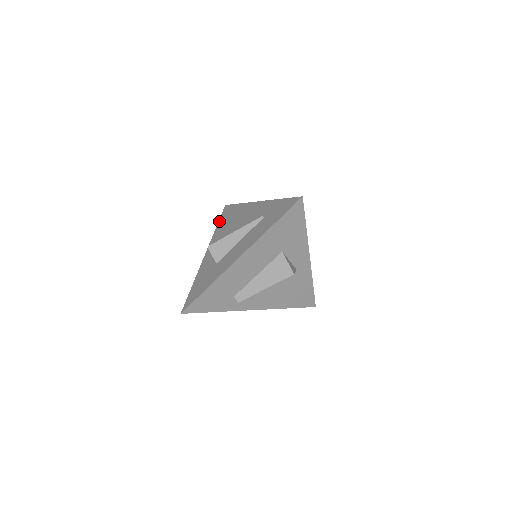
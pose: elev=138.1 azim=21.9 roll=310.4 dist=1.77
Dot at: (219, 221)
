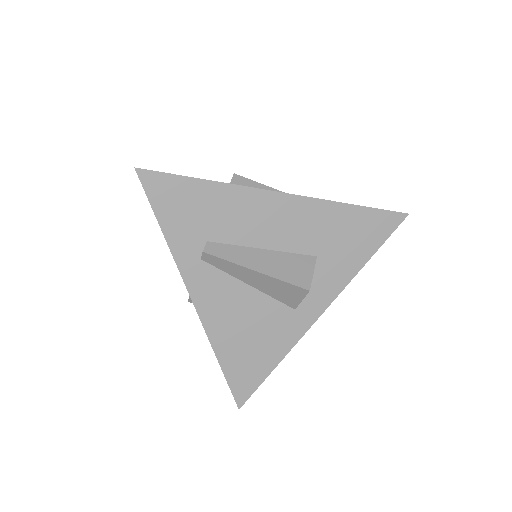
Dot at: occluded
